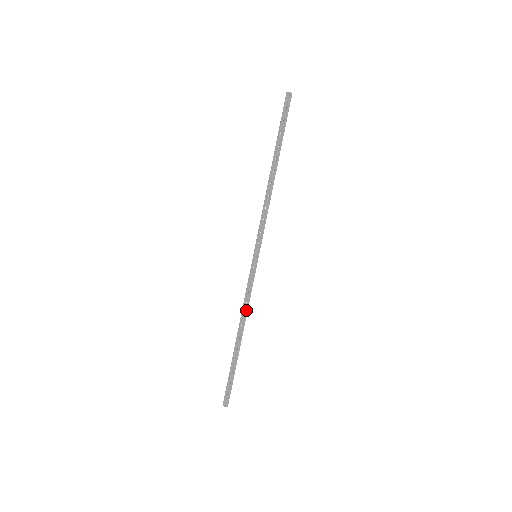
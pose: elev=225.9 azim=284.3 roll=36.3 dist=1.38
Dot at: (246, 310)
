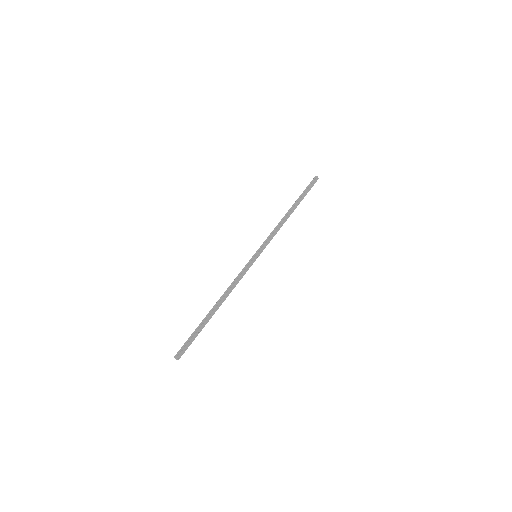
Dot at: (232, 289)
